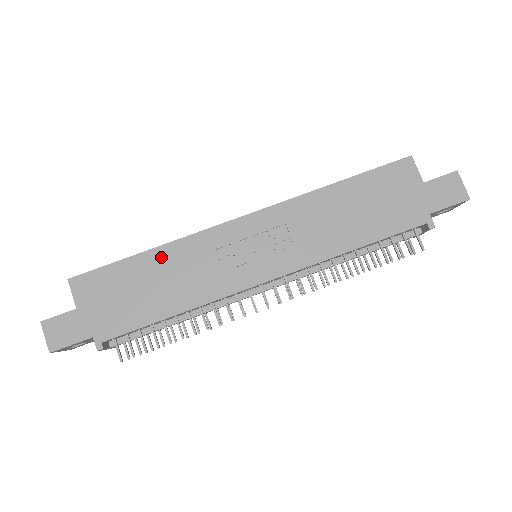
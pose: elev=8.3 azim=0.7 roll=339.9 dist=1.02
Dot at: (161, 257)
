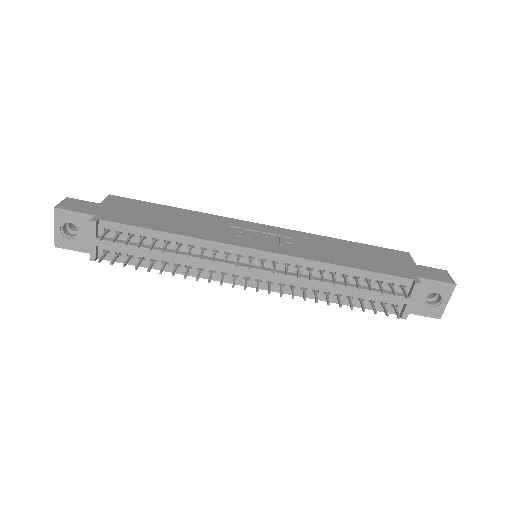
Dot at: (186, 213)
